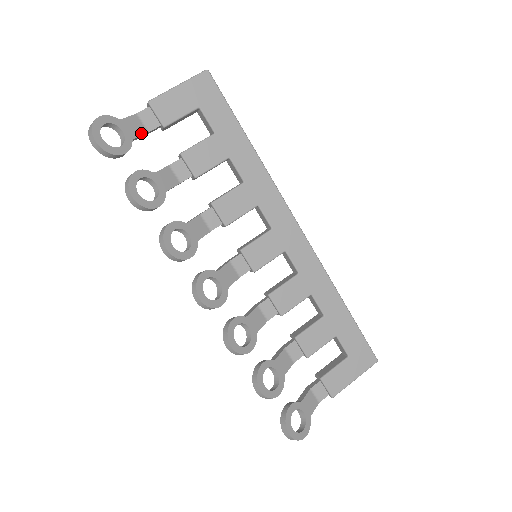
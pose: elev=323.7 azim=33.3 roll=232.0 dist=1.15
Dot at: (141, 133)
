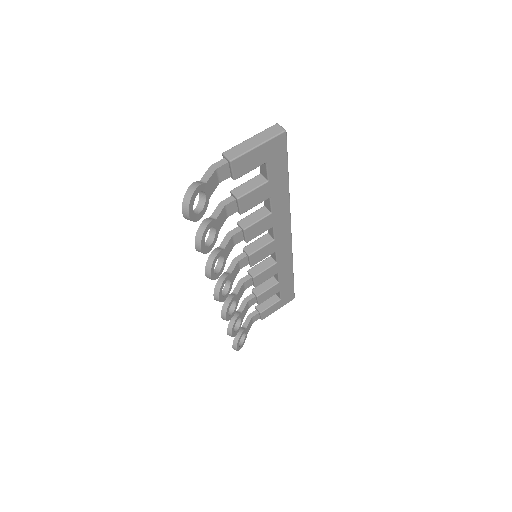
Dot at: (215, 187)
